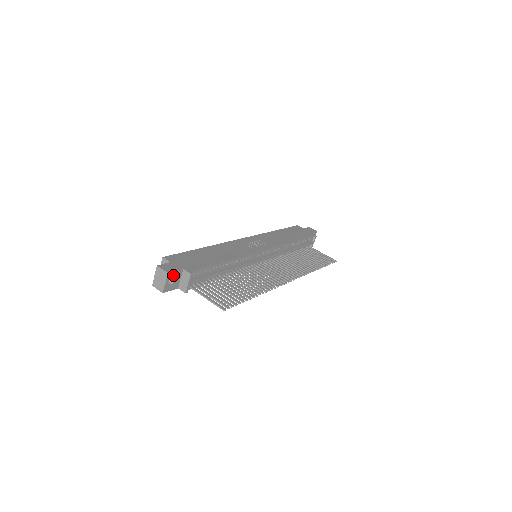
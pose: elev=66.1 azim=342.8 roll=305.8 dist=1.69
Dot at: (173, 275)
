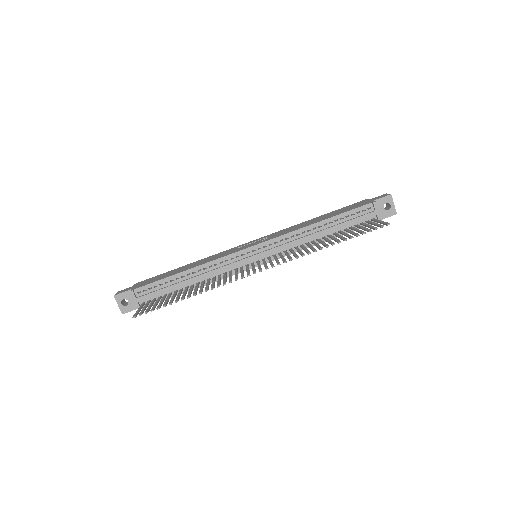
Dot at: (123, 296)
